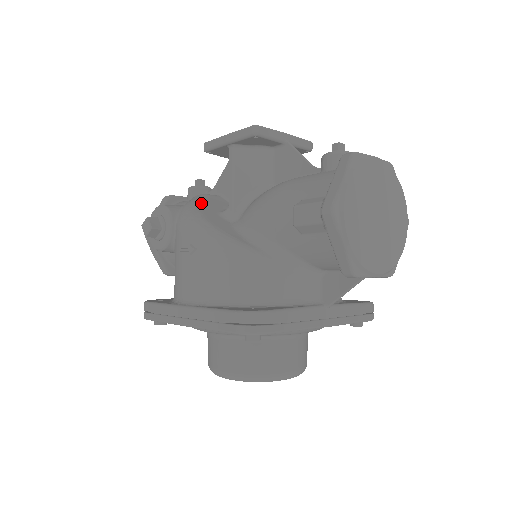
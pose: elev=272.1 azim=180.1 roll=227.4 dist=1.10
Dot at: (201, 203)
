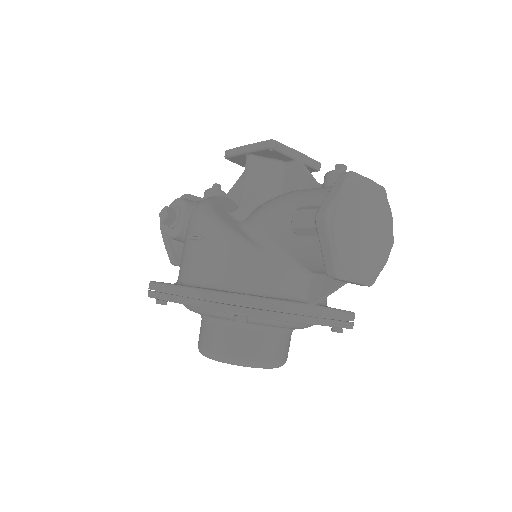
Dot at: (215, 202)
